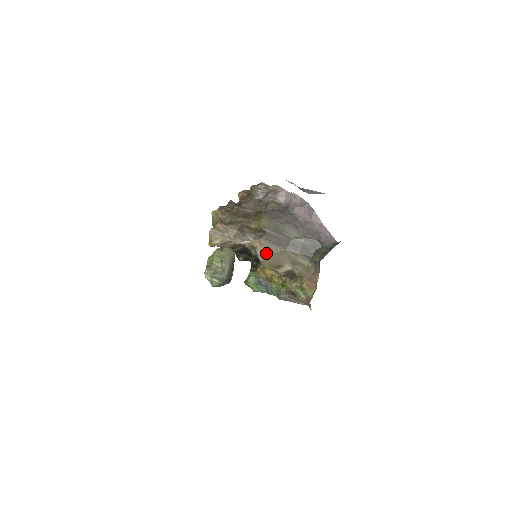
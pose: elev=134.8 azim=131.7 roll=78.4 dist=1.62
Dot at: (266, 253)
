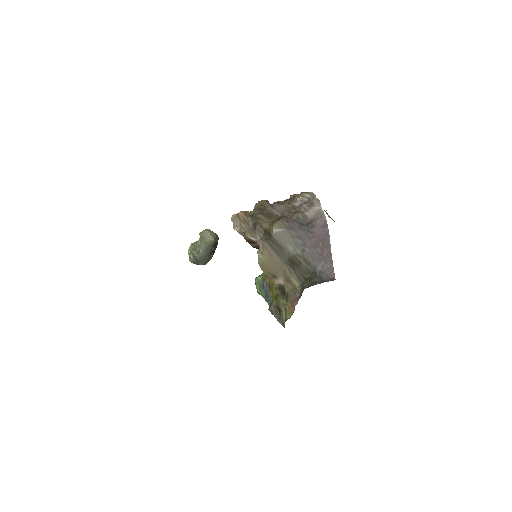
Dot at: (265, 257)
